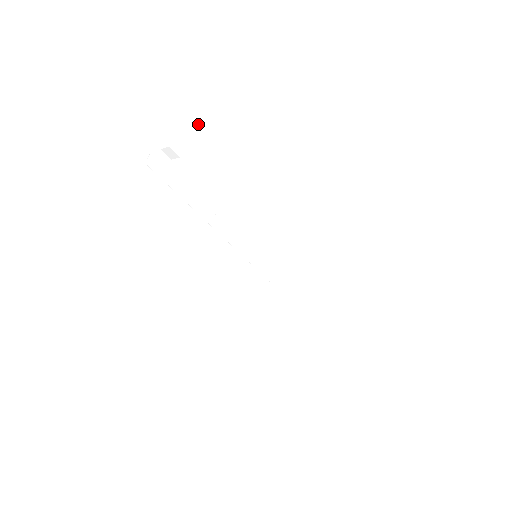
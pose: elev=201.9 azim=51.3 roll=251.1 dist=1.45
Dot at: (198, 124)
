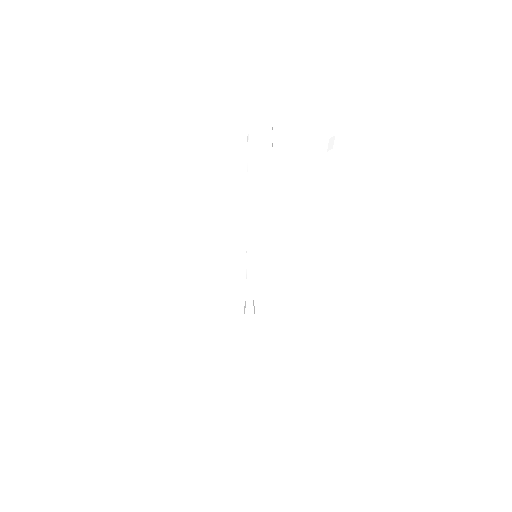
Dot at: occluded
